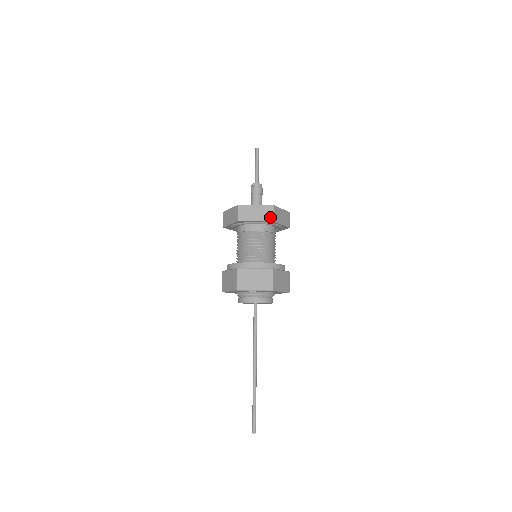
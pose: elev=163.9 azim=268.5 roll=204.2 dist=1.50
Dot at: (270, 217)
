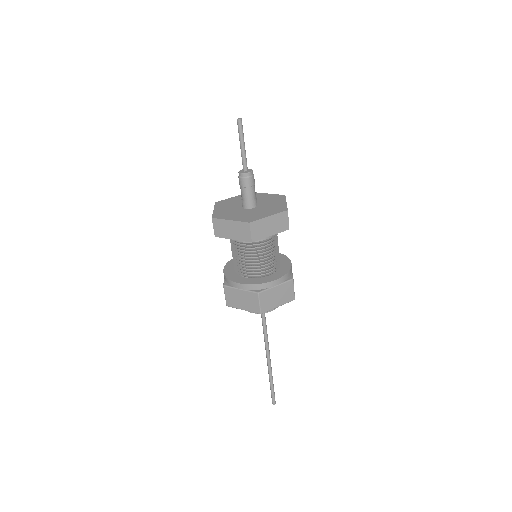
Dot at: (286, 226)
